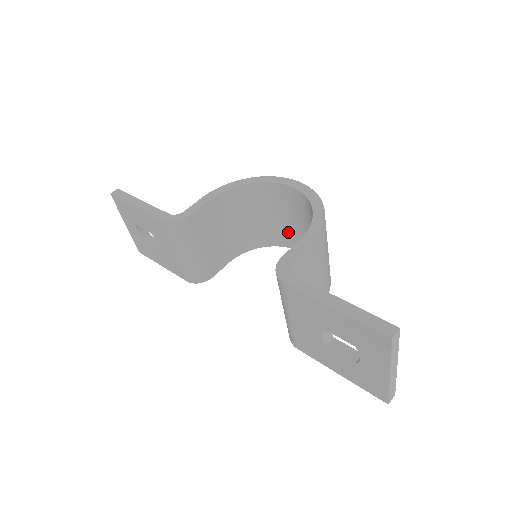
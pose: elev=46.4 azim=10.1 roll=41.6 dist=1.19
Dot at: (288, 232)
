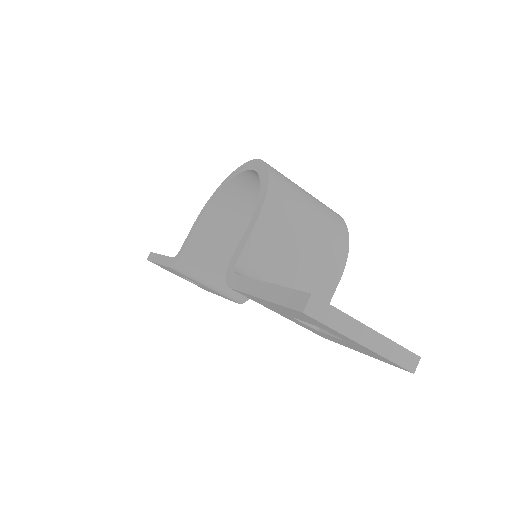
Dot at: occluded
